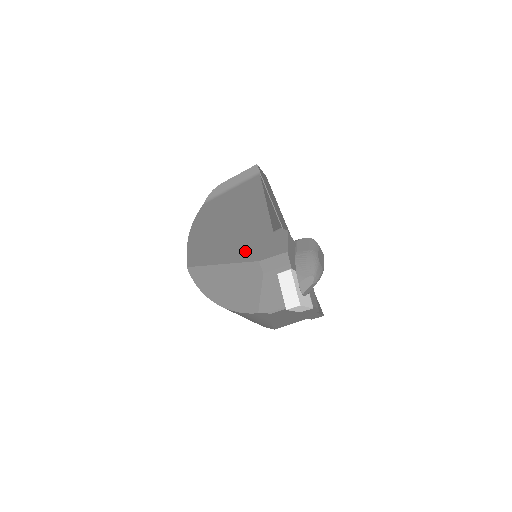
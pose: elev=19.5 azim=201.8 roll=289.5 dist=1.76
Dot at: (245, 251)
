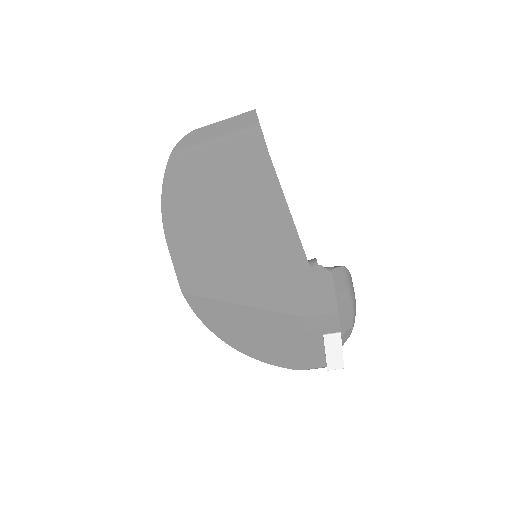
Dot at: (275, 292)
